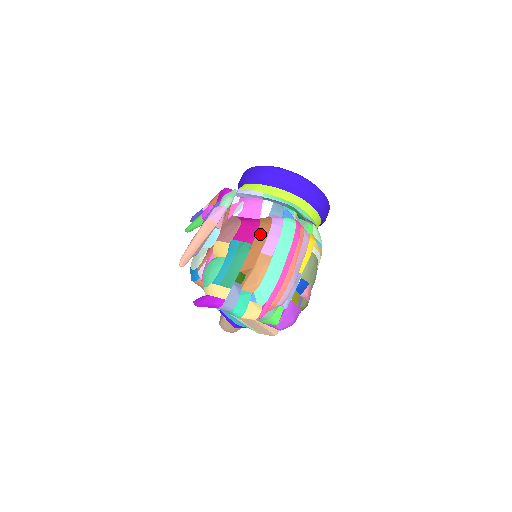
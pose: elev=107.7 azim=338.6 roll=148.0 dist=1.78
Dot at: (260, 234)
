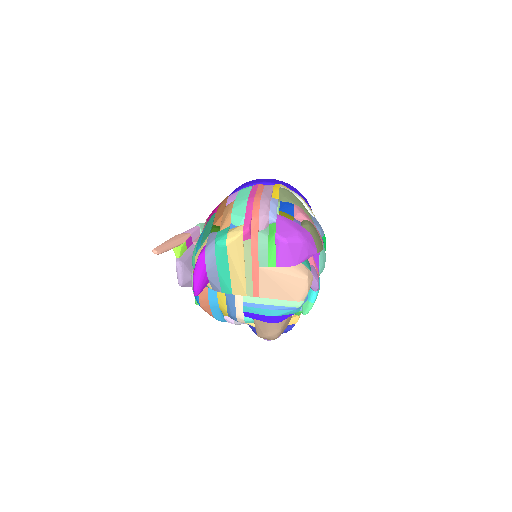
Dot at: (222, 202)
